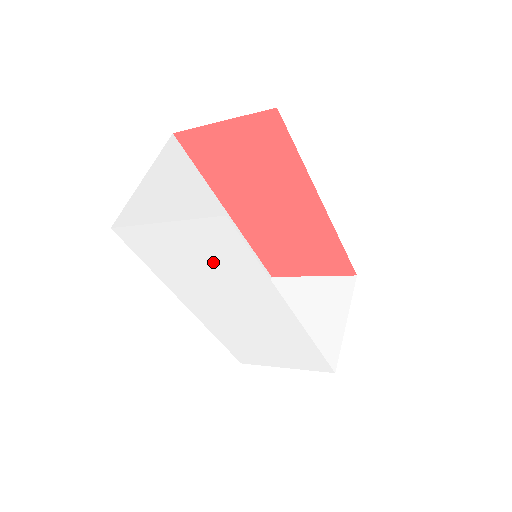
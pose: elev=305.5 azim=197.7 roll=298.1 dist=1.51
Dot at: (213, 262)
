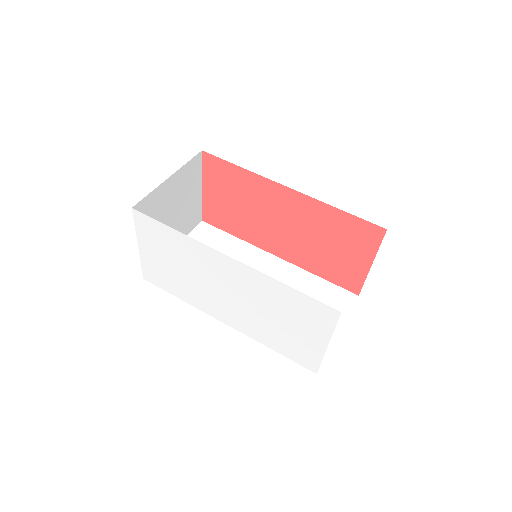
Dot at: (173, 255)
